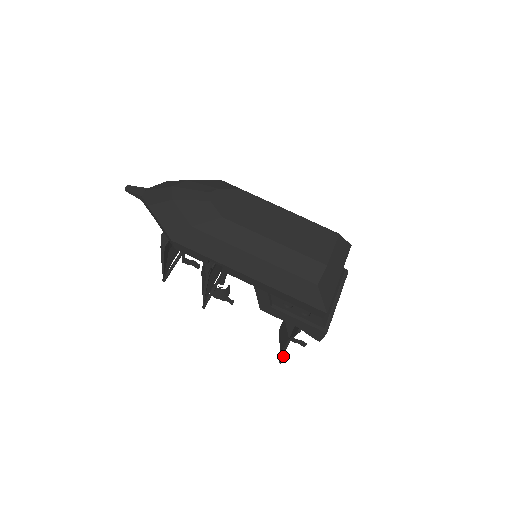
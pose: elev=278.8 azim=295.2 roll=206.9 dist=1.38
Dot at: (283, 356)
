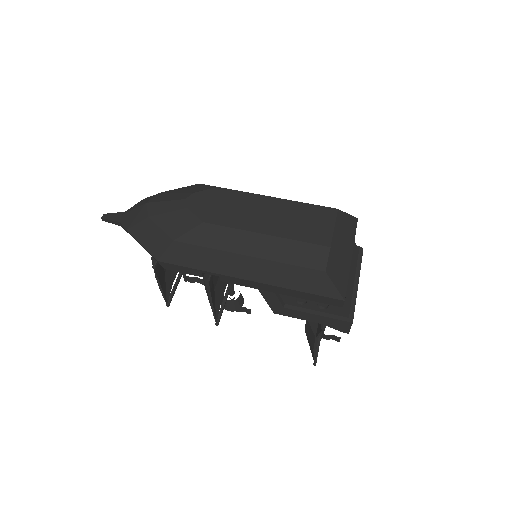
Dot at: occluded
